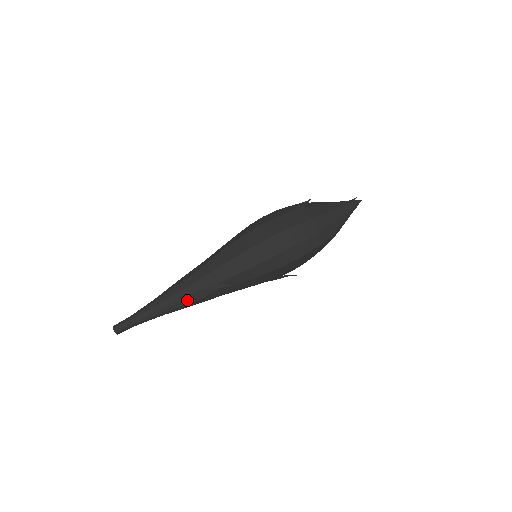
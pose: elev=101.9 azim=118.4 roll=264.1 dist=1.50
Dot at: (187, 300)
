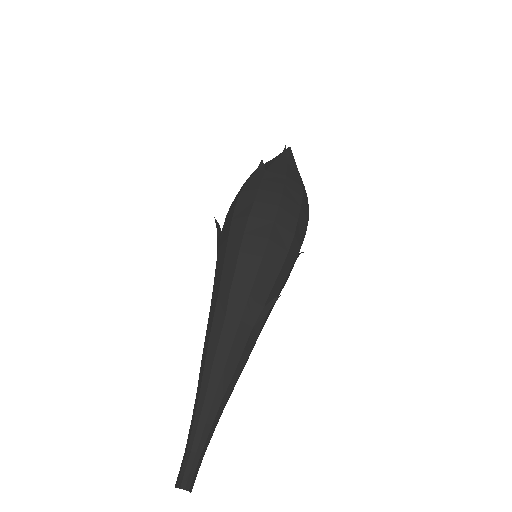
Dot at: (244, 357)
